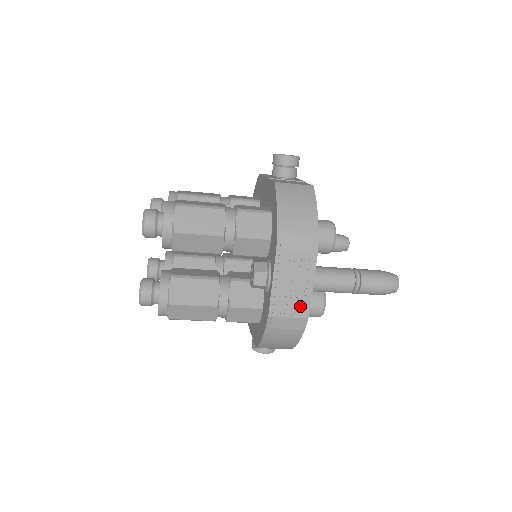
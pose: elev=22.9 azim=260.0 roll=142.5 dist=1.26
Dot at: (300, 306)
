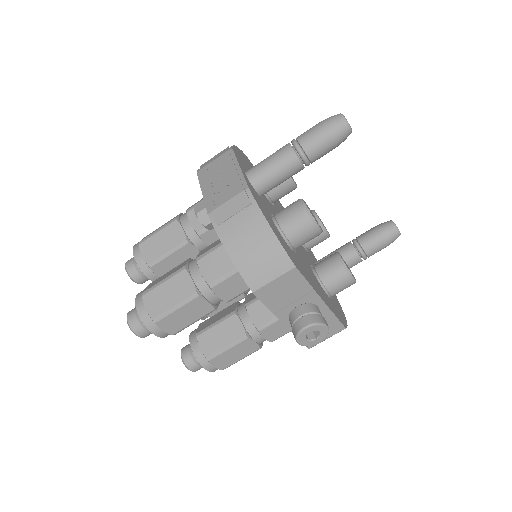
Dot at: (235, 186)
